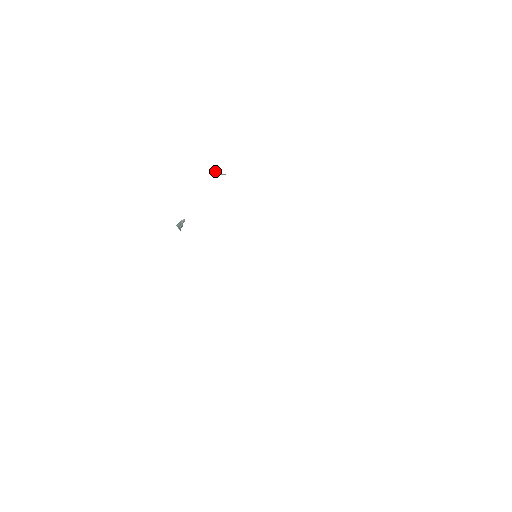
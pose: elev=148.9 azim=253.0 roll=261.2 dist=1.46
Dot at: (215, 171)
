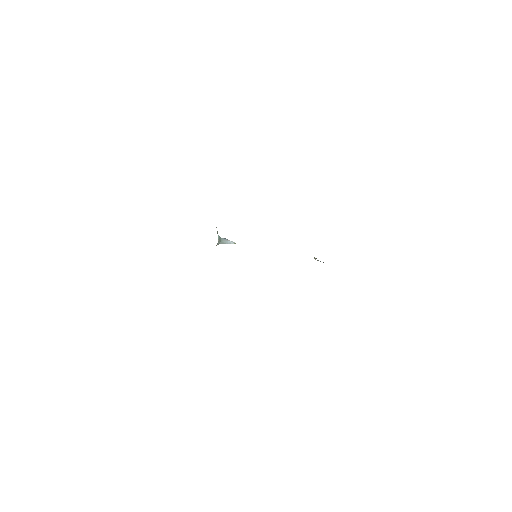
Dot at: (314, 258)
